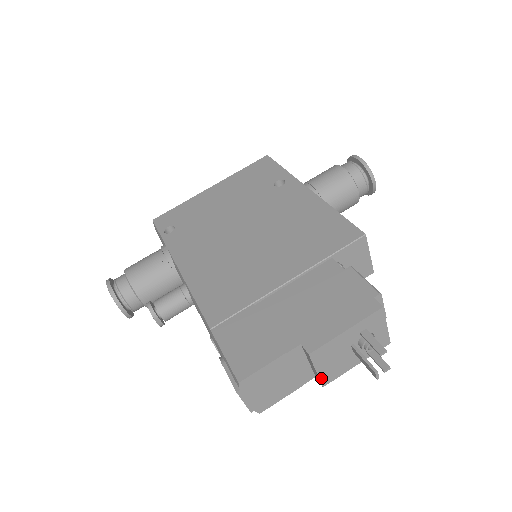
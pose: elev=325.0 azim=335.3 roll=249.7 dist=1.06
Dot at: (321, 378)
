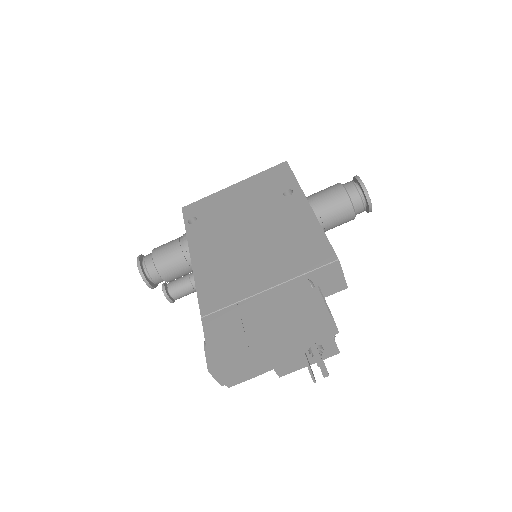
Dot at: (277, 371)
